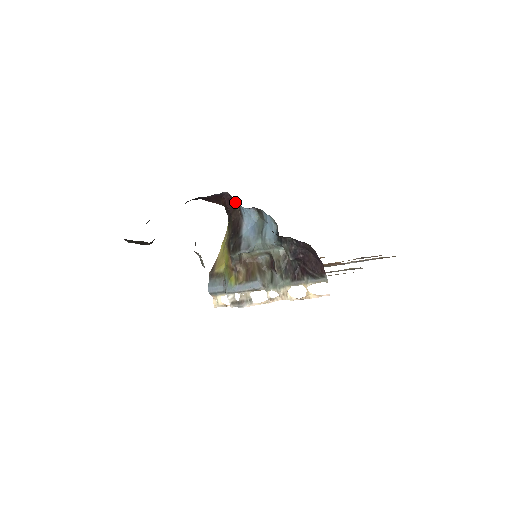
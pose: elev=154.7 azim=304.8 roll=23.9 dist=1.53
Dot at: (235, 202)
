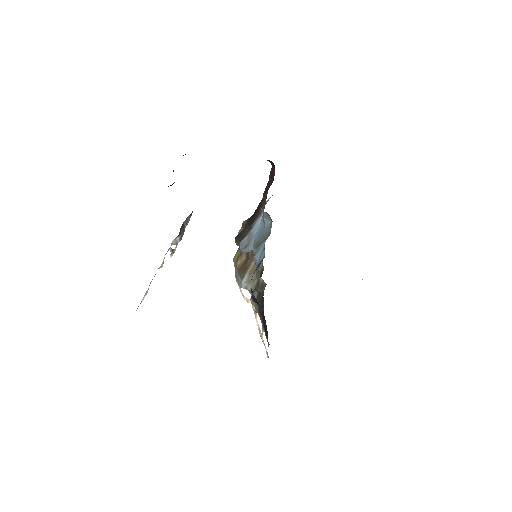
Dot at: (272, 181)
